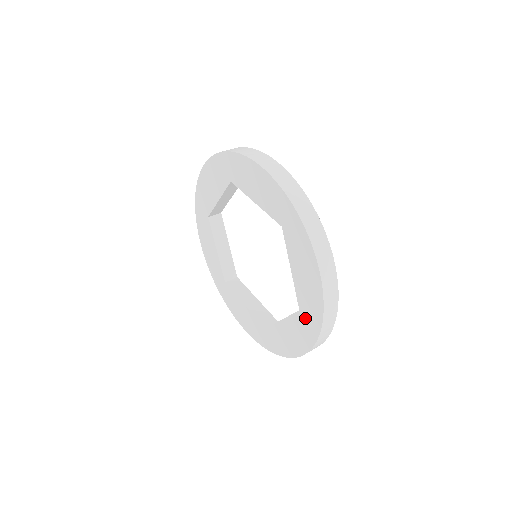
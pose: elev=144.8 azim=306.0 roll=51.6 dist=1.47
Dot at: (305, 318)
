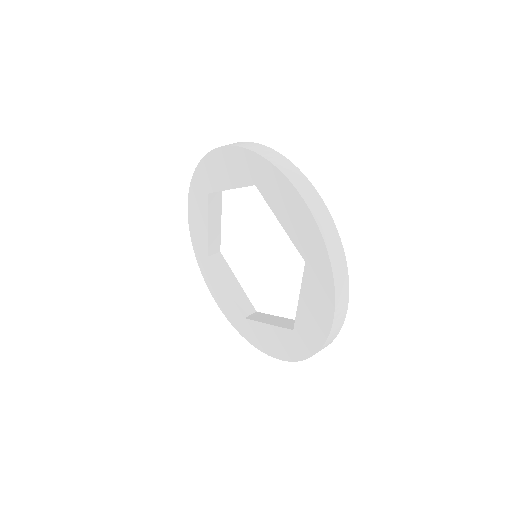
Dot at: (297, 339)
